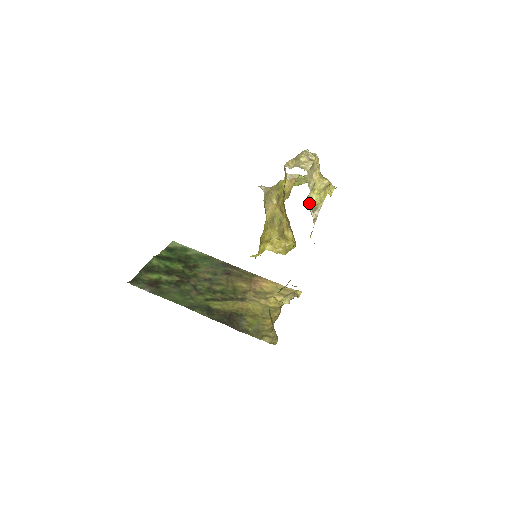
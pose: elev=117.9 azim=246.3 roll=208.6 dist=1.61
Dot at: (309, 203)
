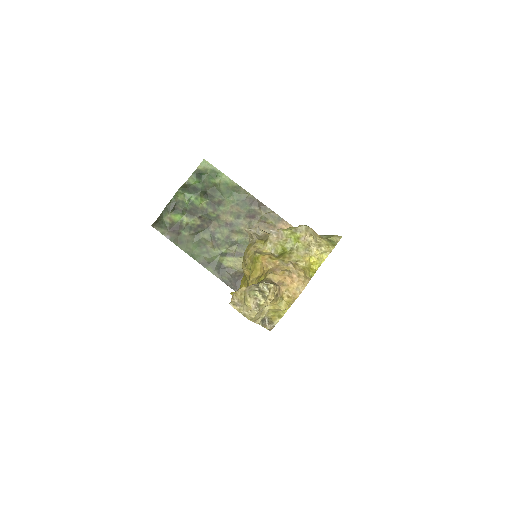
Dot at: (264, 318)
